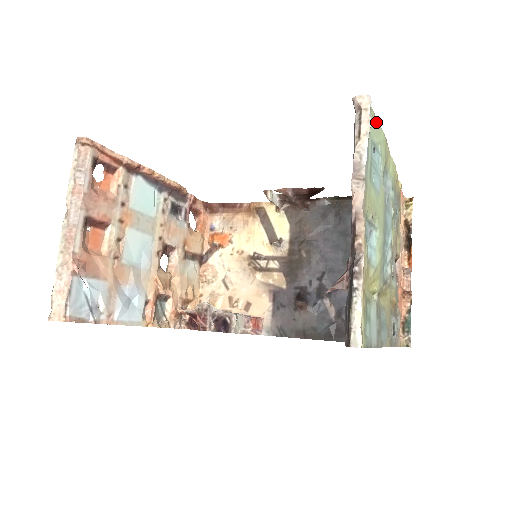
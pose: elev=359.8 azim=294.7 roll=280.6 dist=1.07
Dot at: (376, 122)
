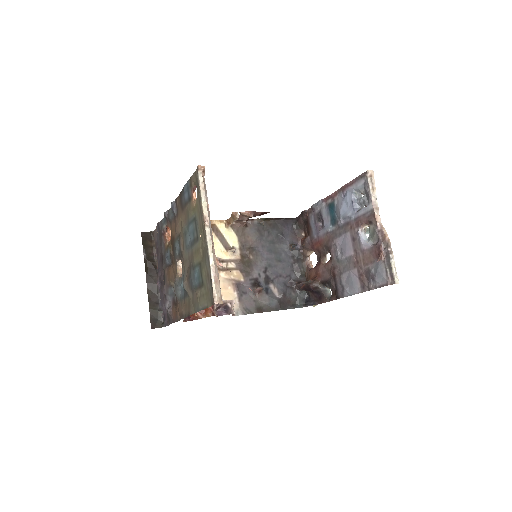
Dot at: occluded
